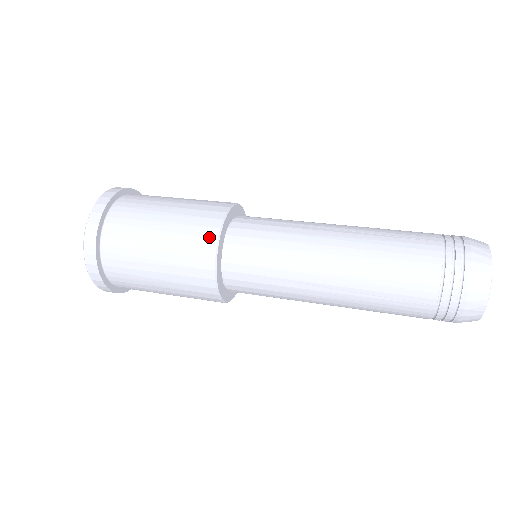
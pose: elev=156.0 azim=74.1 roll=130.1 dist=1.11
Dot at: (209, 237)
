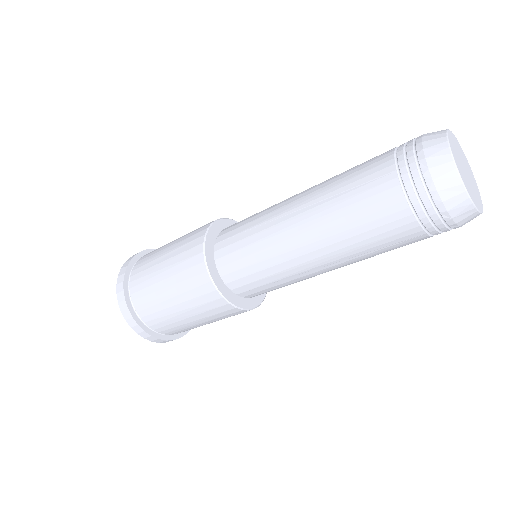
Dot at: (211, 222)
